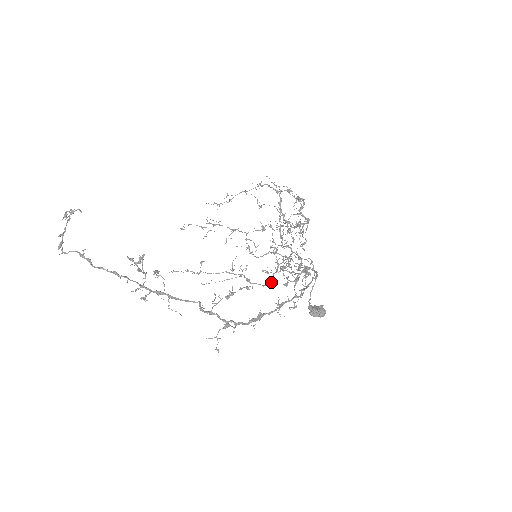
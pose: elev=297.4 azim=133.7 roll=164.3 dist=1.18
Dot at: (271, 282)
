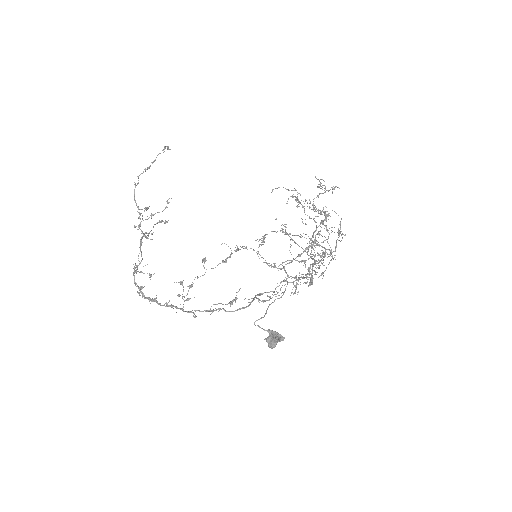
Dot at: occluded
